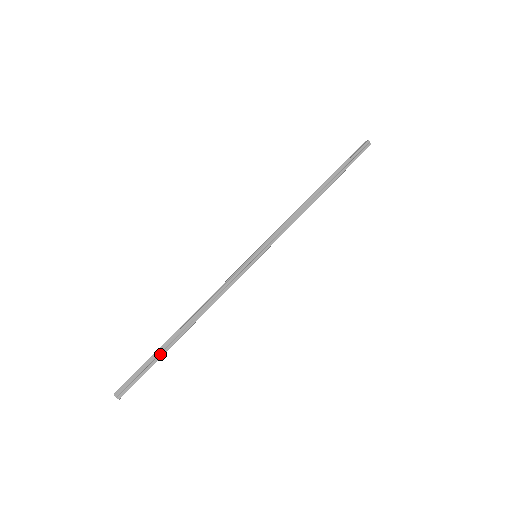
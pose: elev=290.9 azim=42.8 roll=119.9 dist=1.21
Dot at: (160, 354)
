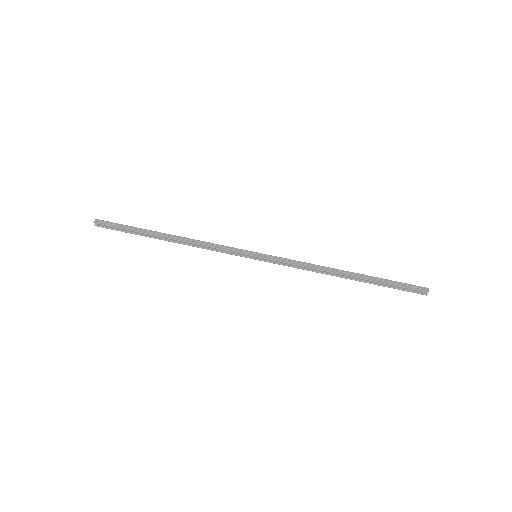
Dot at: (139, 230)
